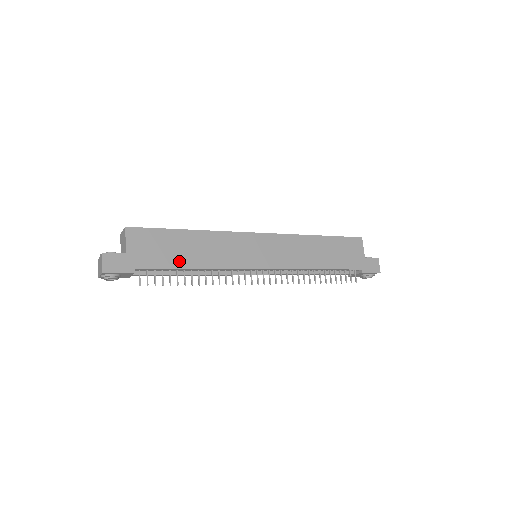
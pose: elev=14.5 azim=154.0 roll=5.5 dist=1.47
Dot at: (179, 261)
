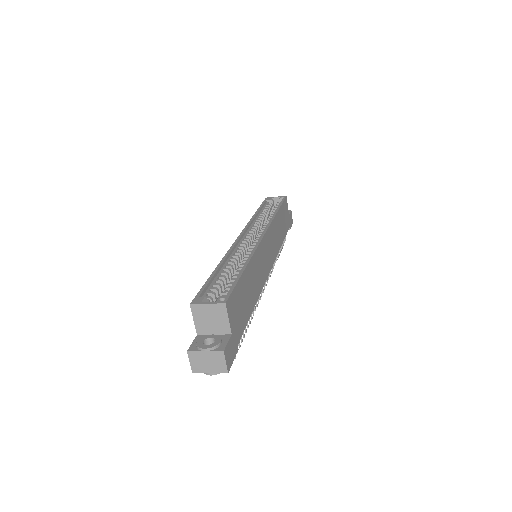
Dot at: (249, 308)
